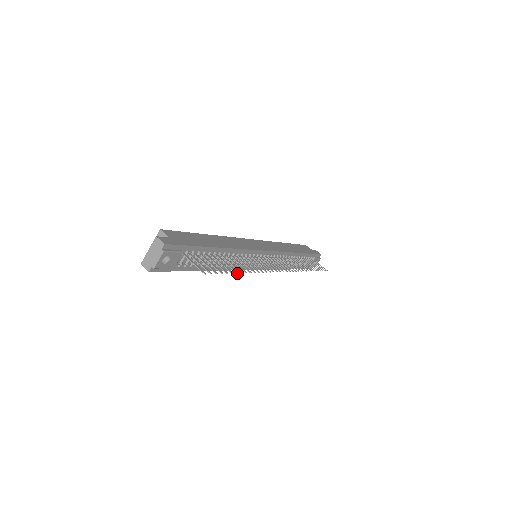
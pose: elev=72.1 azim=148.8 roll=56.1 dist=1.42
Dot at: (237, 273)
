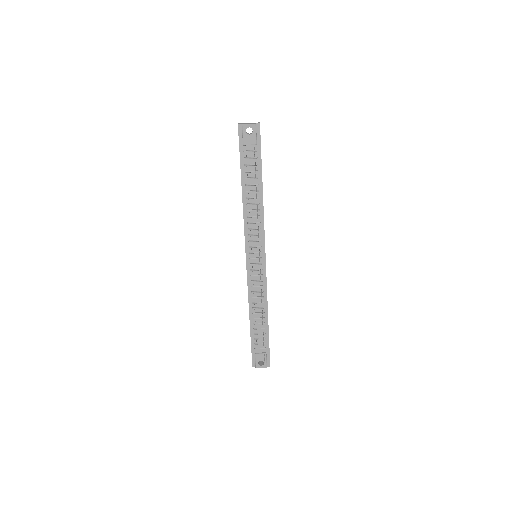
Dot at: (256, 193)
